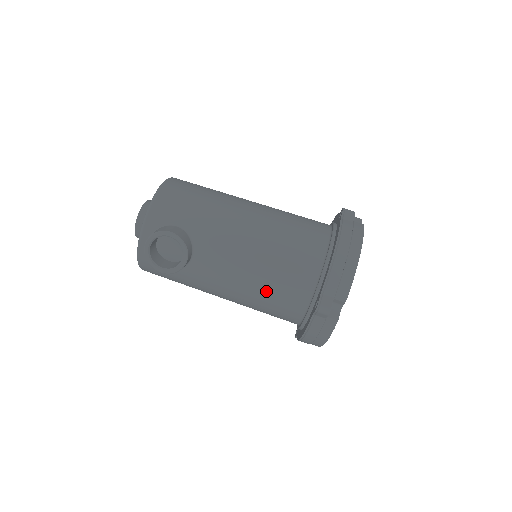
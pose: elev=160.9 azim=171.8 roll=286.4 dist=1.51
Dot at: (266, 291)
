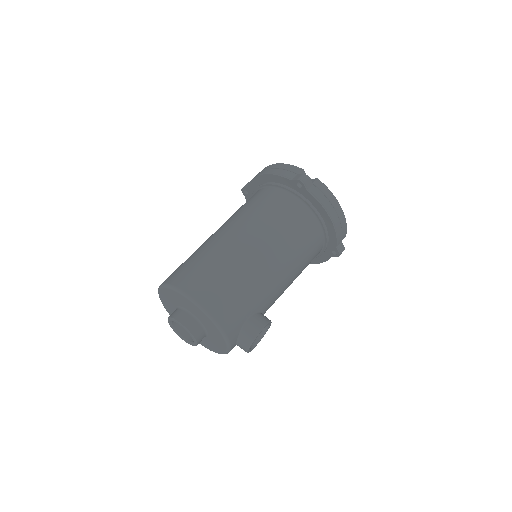
Dot at: occluded
